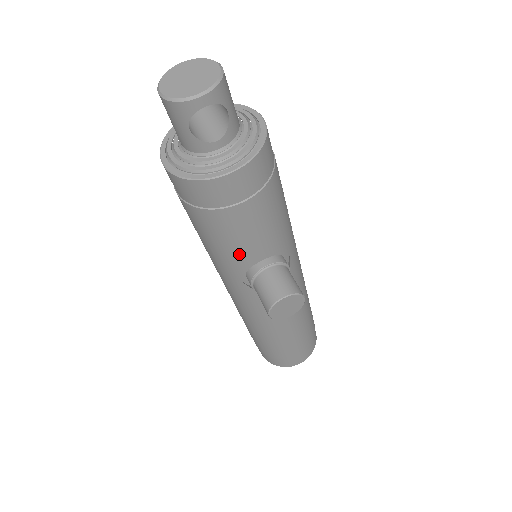
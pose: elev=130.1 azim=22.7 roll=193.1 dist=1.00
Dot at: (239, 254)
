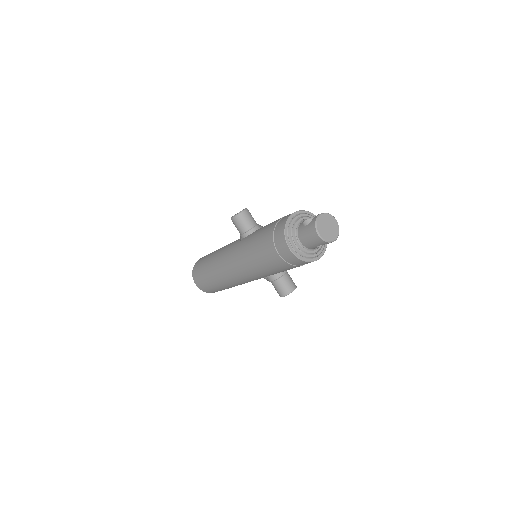
Dot at: occluded
